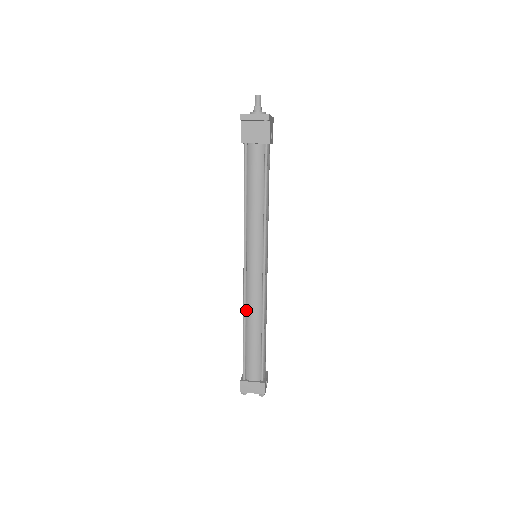
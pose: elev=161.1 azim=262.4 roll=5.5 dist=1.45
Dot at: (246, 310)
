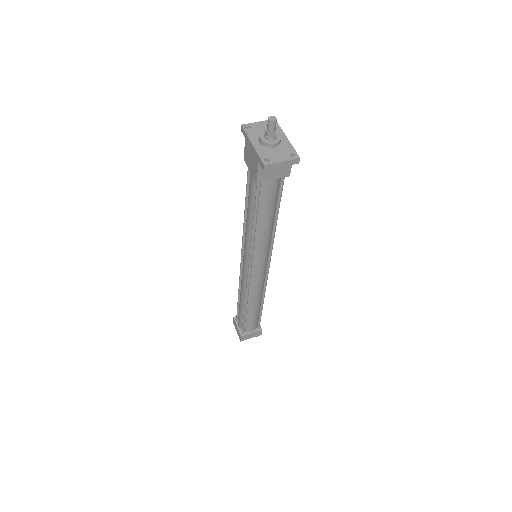
Dot at: (247, 297)
